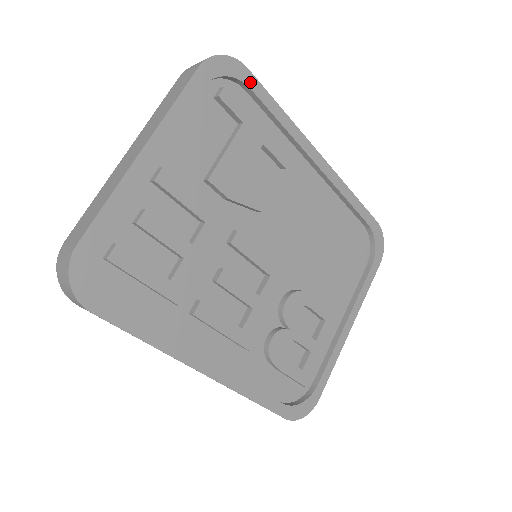
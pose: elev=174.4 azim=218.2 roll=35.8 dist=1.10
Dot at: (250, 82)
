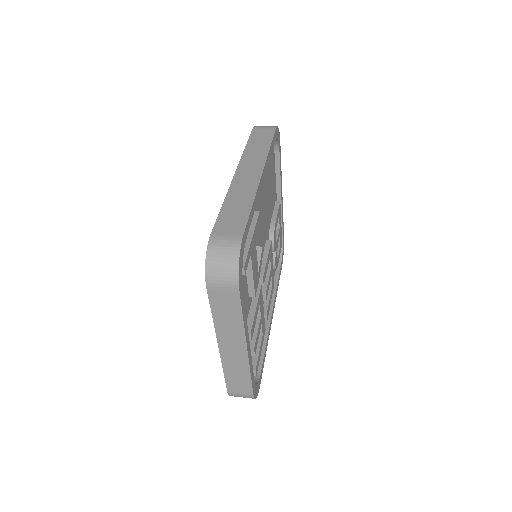
Dot at: (245, 237)
